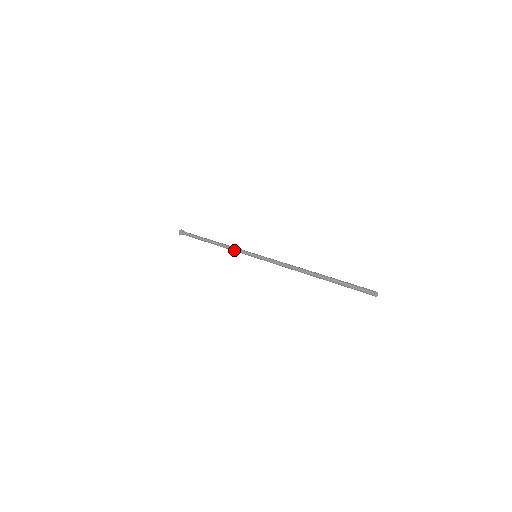
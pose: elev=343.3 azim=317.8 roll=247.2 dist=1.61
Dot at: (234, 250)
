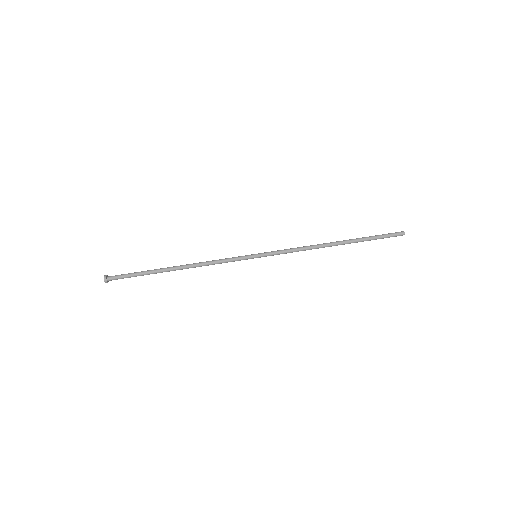
Dot at: (221, 263)
